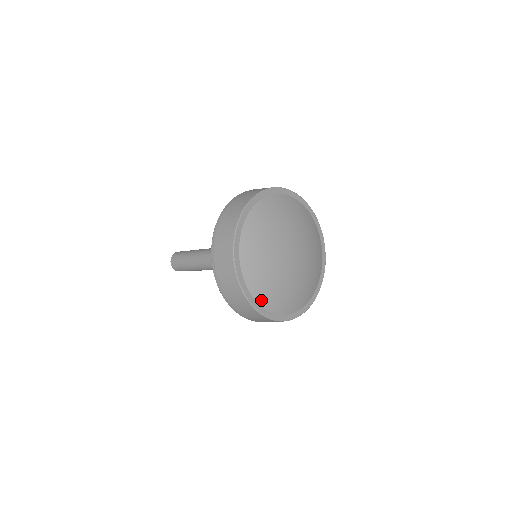
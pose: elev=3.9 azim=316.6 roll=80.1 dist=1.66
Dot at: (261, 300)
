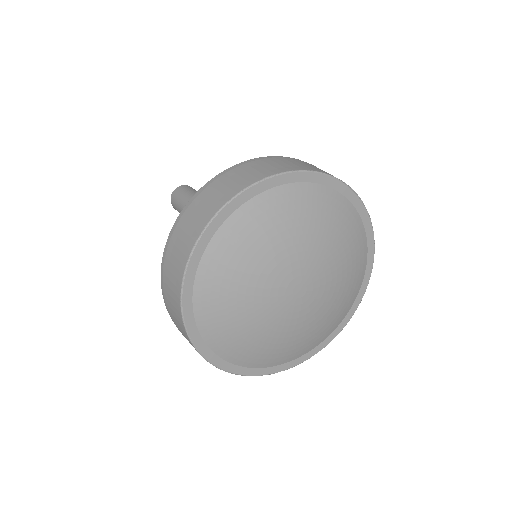
Dot at: (203, 320)
